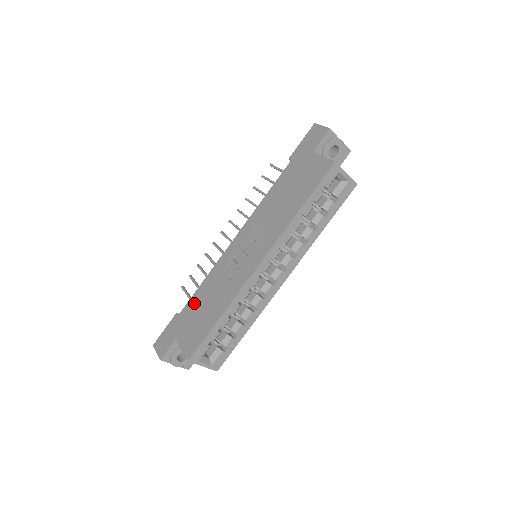
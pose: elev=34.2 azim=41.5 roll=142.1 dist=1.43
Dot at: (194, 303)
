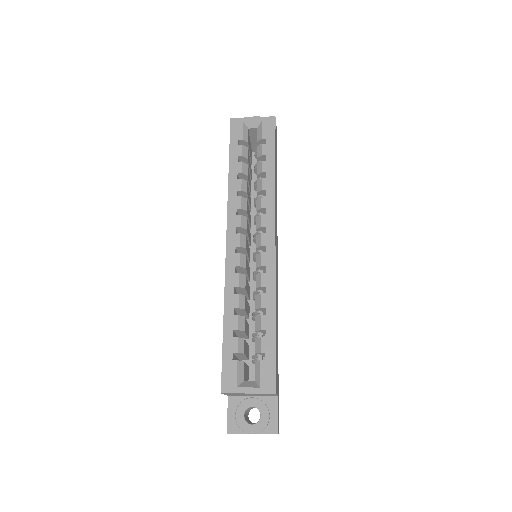
Dot at: occluded
